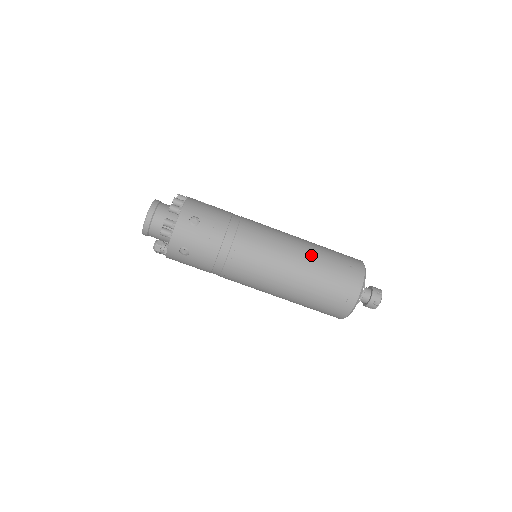
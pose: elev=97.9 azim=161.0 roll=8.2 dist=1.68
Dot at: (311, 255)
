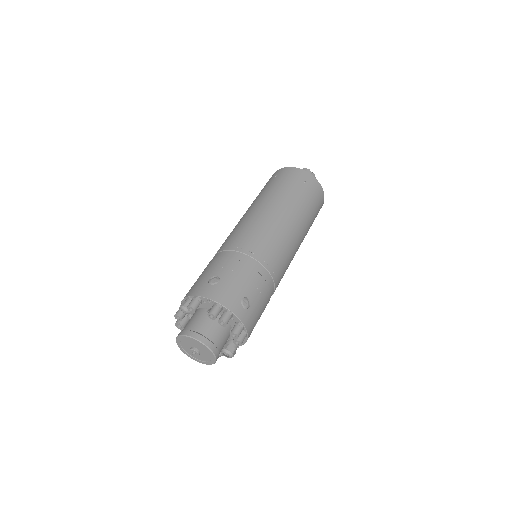
Dot at: (292, 209)
